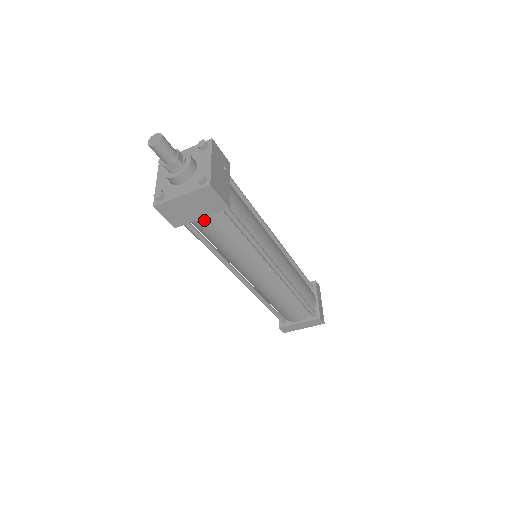
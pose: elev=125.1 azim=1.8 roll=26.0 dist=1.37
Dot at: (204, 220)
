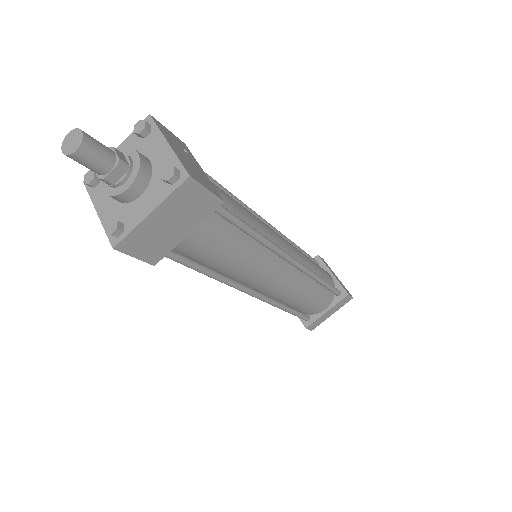
Dot at: (190, 236)
